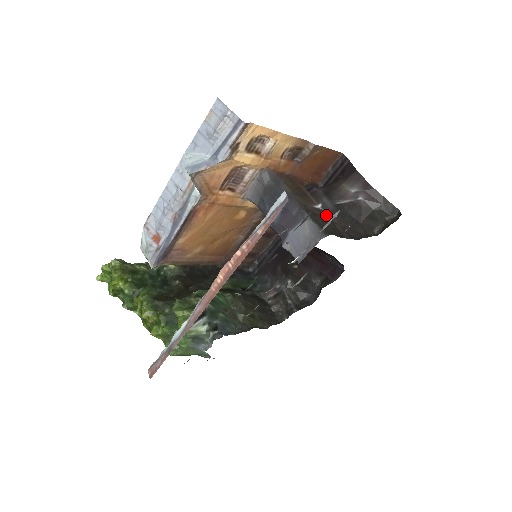
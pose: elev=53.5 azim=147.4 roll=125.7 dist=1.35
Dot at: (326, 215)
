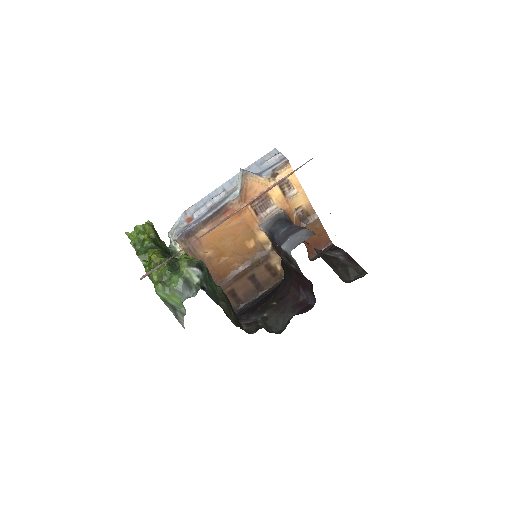
Dot at: (315, 250)
